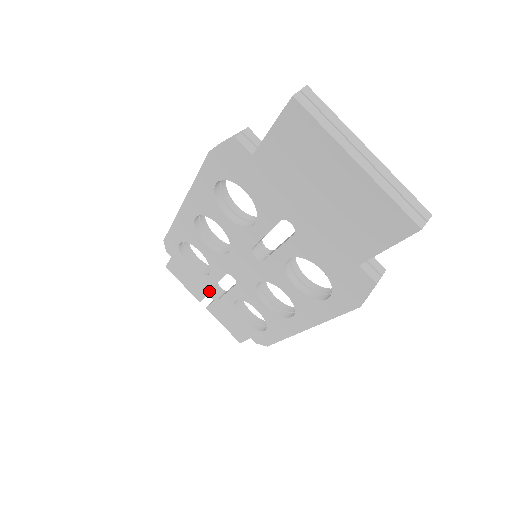
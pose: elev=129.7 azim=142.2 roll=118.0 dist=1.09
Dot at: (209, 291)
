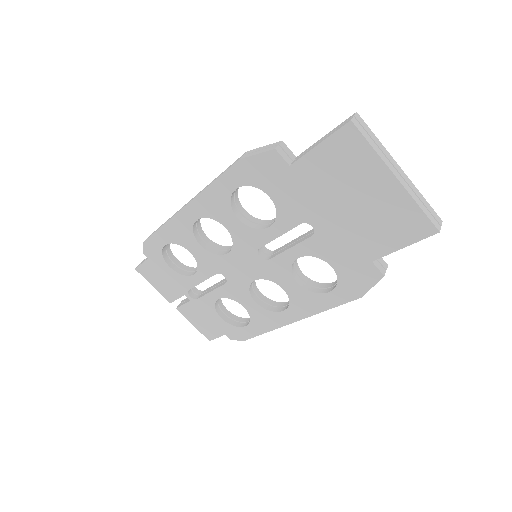
Dot at: (187, 291)
